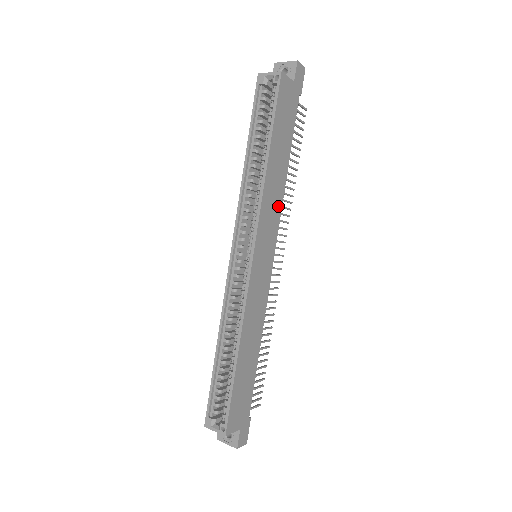
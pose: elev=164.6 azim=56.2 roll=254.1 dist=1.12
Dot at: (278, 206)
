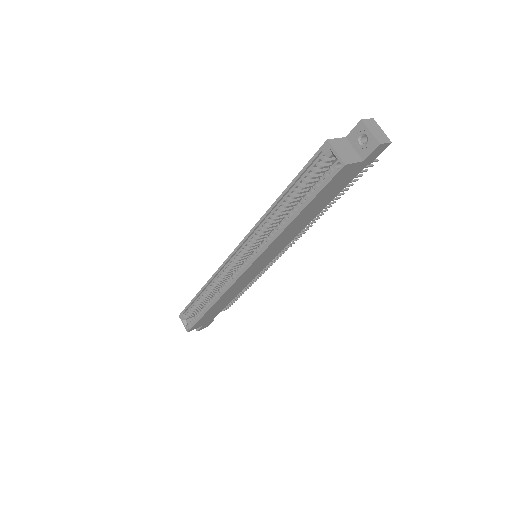
Dot at: (291, 238)
